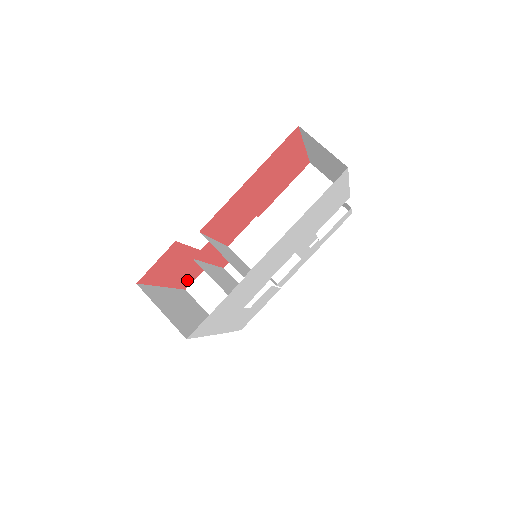
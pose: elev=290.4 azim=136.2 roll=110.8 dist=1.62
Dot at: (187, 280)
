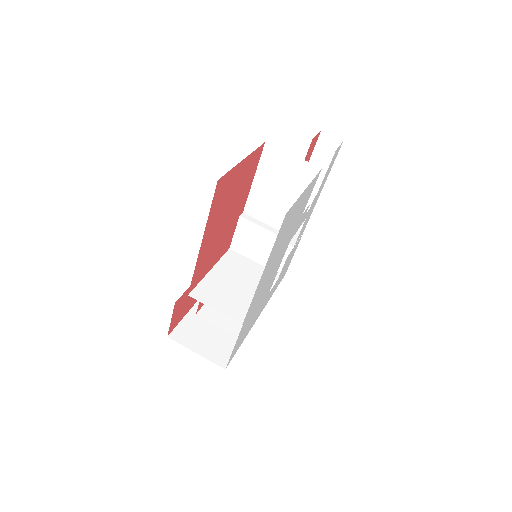
Dot at: occluded
